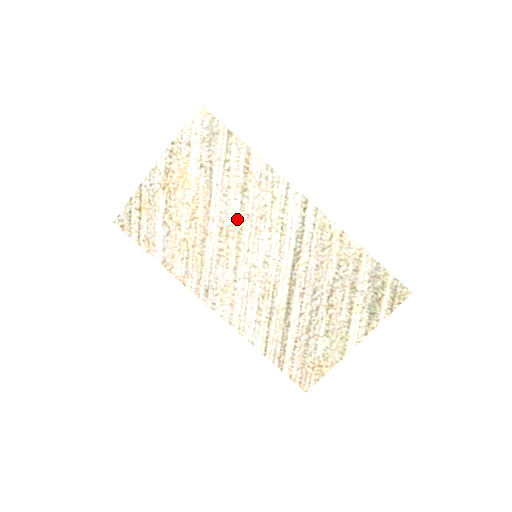
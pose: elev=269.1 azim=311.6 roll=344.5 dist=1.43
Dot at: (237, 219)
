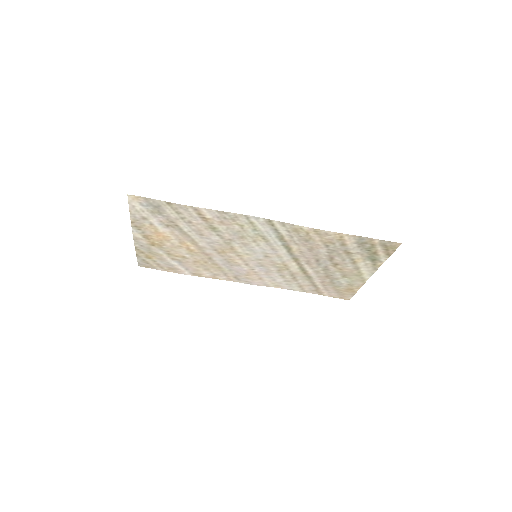
Dot at: (223, 243)
